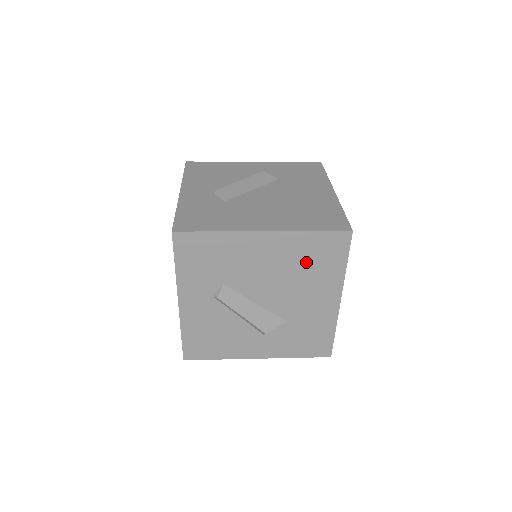
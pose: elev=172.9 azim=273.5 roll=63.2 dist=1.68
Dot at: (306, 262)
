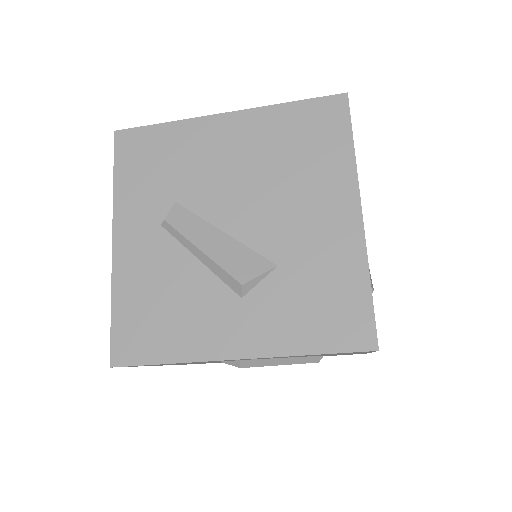
Dot at: (290, 150)
